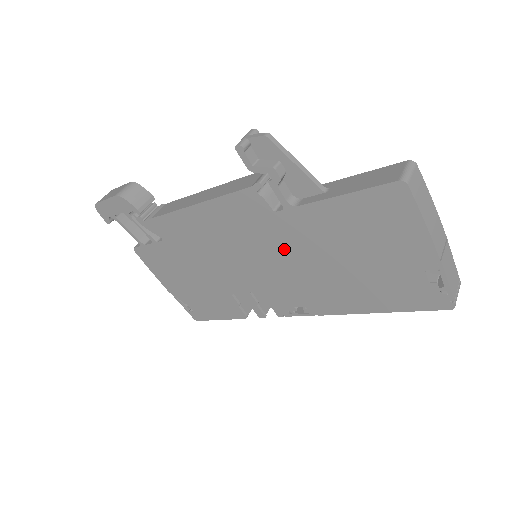
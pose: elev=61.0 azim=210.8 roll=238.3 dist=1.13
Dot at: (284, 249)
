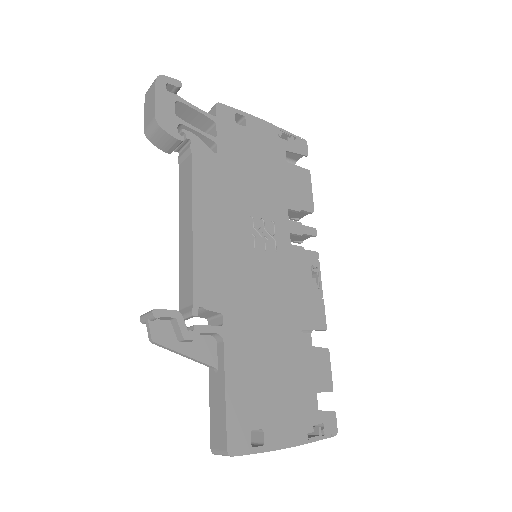
Dot at: occluded
